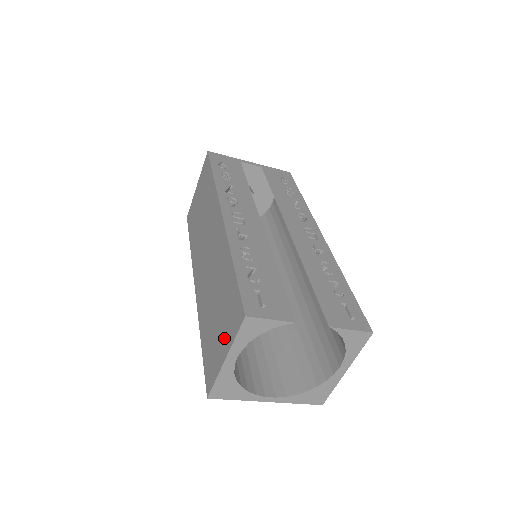
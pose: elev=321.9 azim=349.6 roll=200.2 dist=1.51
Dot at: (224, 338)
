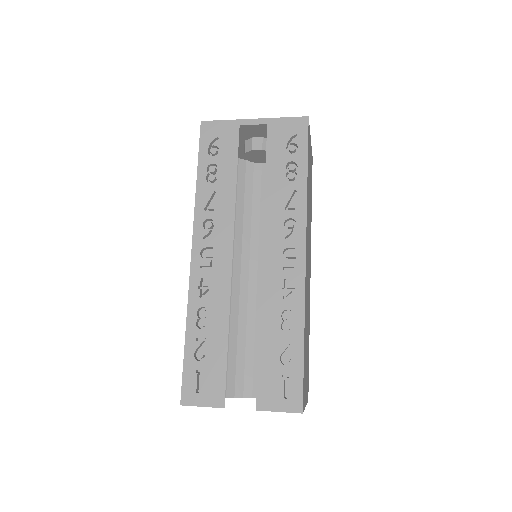
Dot at: occluded
